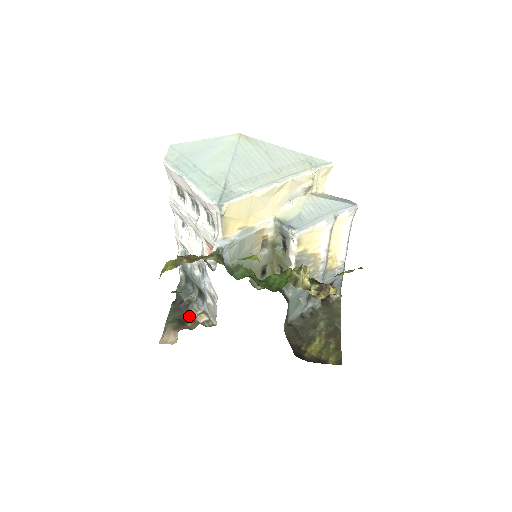
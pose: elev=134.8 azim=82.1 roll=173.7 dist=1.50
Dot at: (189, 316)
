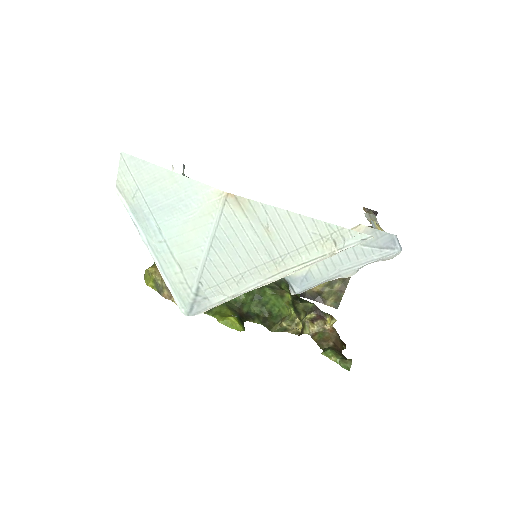
Dot at: occluded
